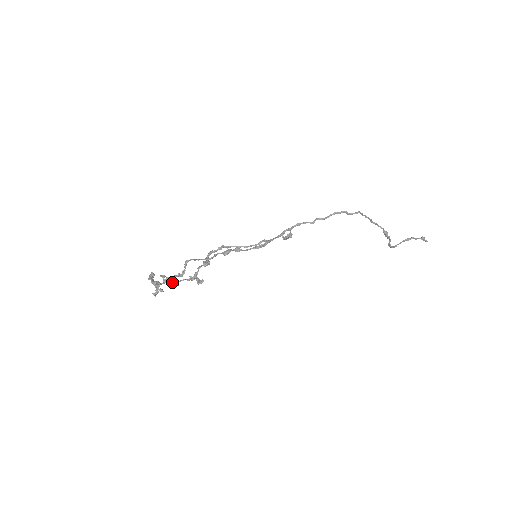
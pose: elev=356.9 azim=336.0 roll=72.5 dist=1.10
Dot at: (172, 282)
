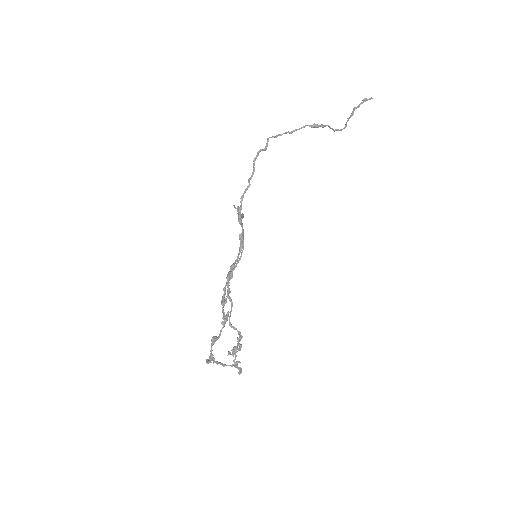
Dot at: (211, 341)
